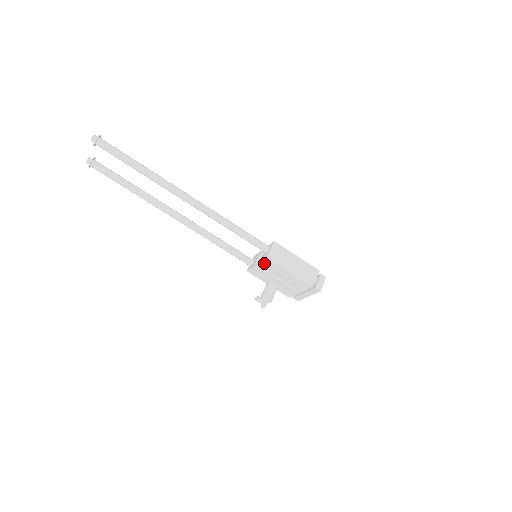
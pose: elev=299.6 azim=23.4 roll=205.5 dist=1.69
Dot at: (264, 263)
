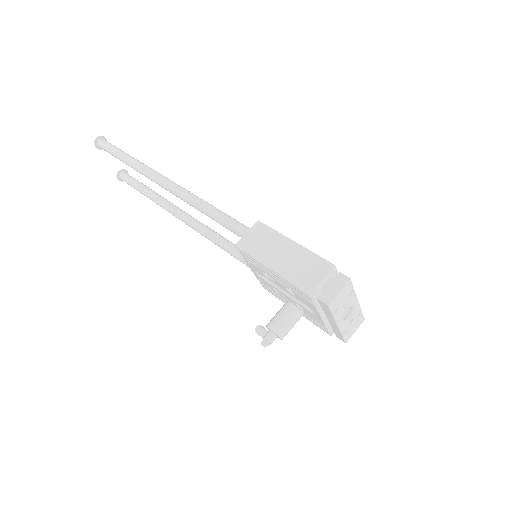
Dot at: (247, 261)
